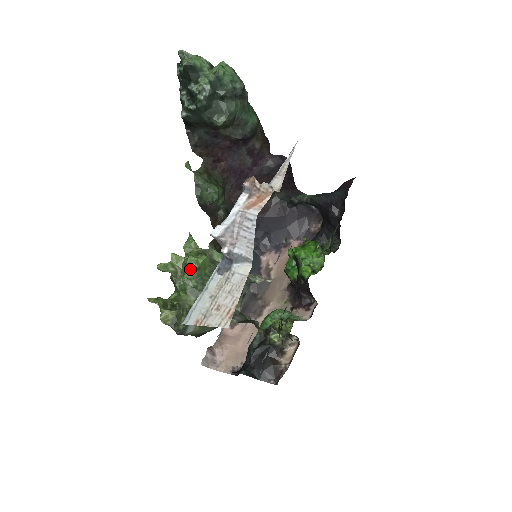
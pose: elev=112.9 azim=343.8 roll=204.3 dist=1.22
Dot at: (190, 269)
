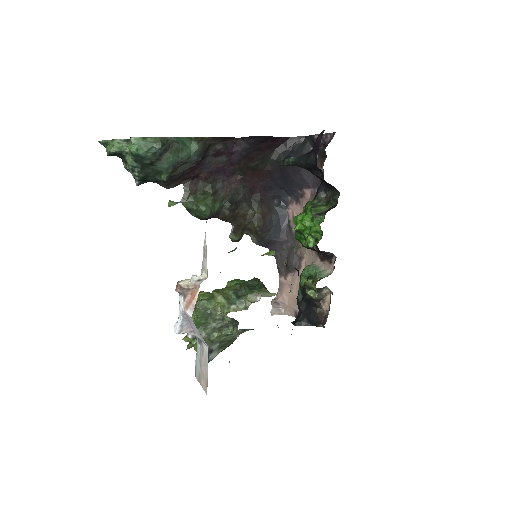
Dot at: occluded
